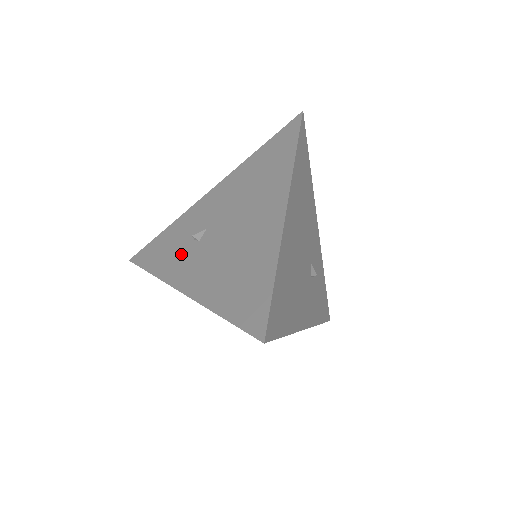
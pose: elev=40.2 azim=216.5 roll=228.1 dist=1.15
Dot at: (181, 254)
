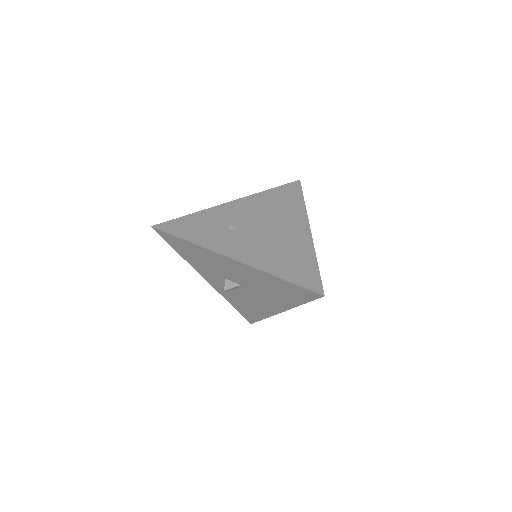
Dot at: (219, 235)
